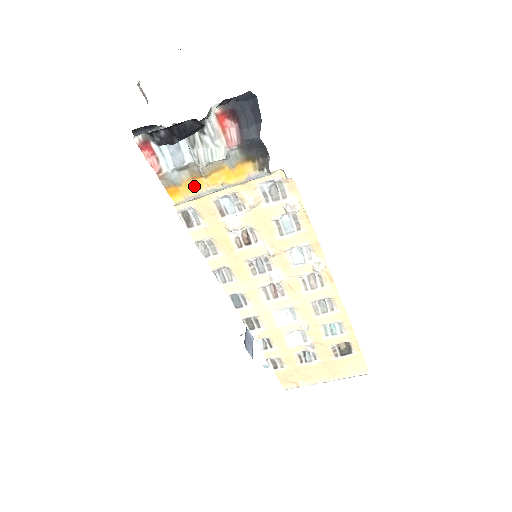
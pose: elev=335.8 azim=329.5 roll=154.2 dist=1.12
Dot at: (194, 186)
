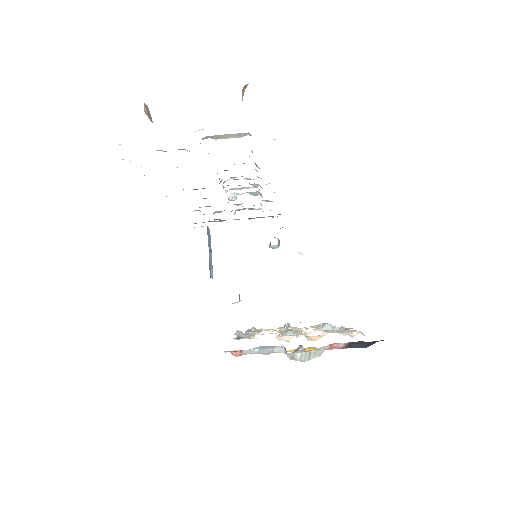
Dot at: occluded
